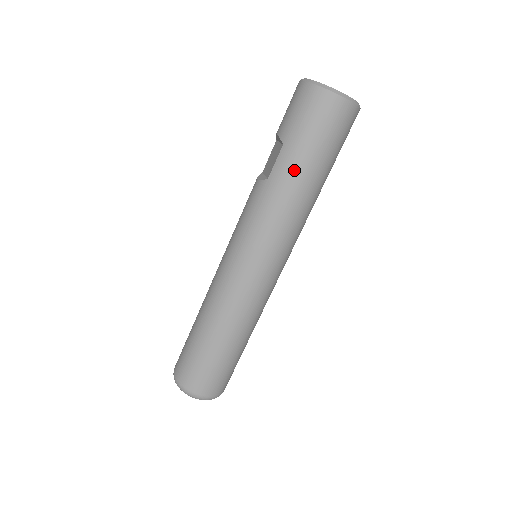
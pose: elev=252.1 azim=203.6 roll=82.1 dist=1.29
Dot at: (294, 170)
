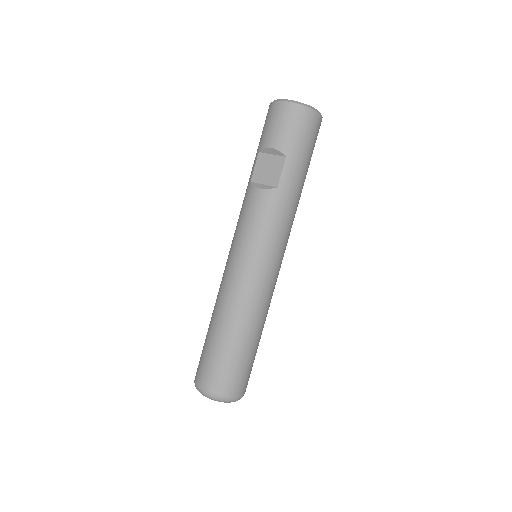
Dot at: (298, 177)
